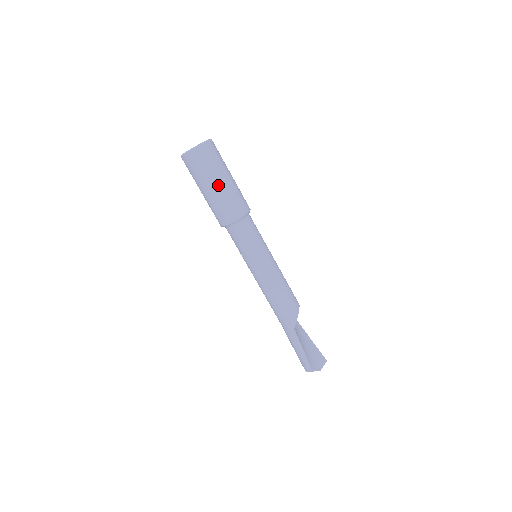
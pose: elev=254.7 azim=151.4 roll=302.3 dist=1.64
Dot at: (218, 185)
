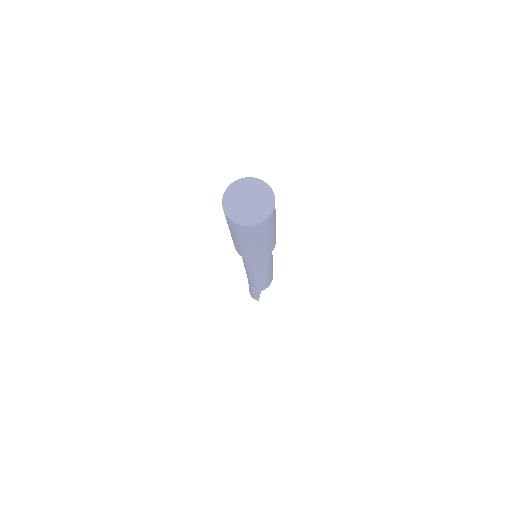
Dot at: (259, 244)
